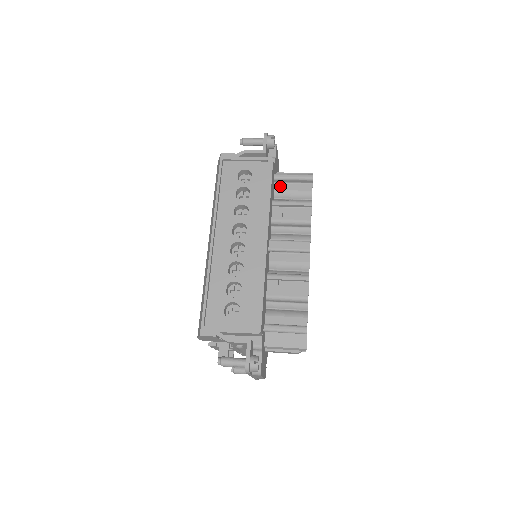
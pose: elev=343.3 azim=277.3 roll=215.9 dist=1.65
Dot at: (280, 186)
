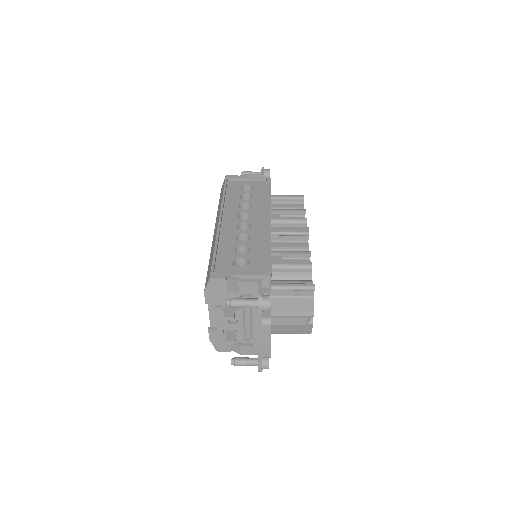
Dot at: (276, 205)
